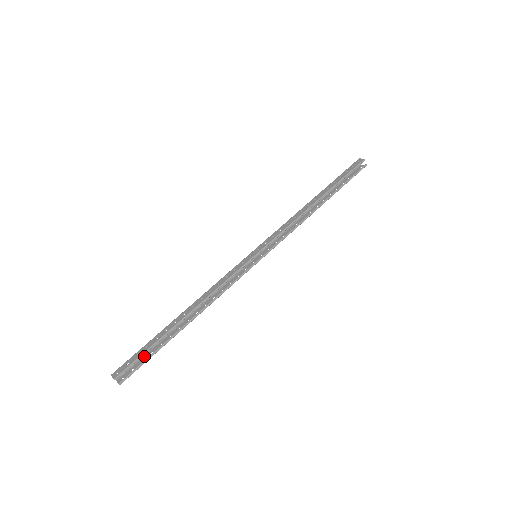
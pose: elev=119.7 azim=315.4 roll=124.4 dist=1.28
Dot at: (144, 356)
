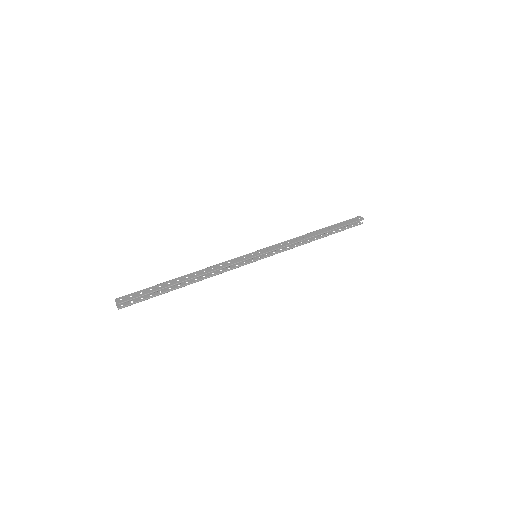
Dot at: occluded
